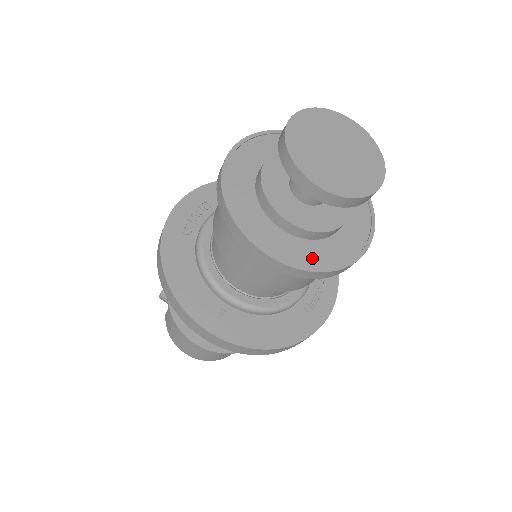
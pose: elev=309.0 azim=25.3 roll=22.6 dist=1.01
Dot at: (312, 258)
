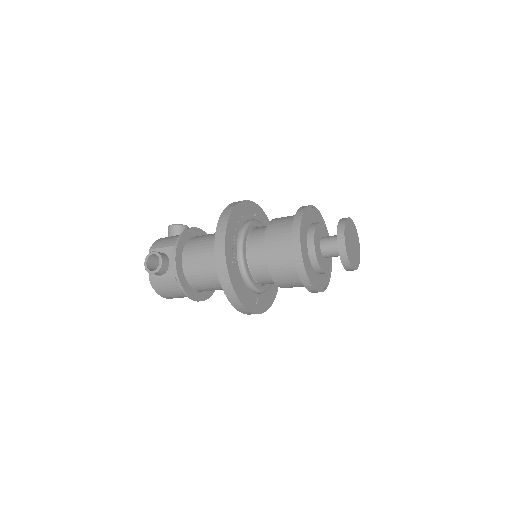
Dot at: (325, 281)
